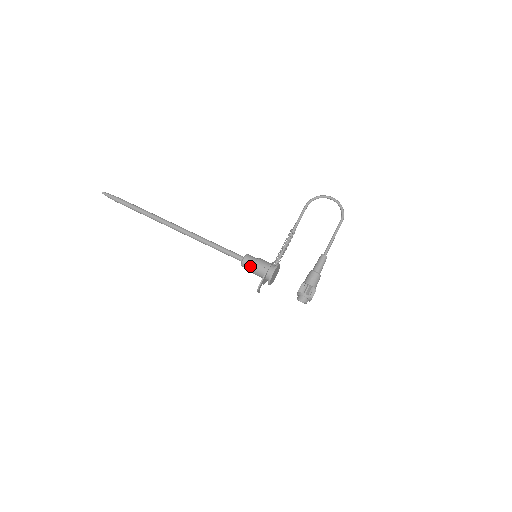
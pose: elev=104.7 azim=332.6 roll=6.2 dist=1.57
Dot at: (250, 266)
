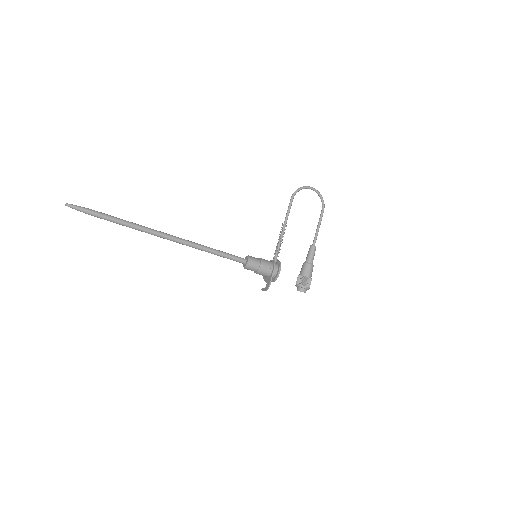
Dot at: (255, 269)
